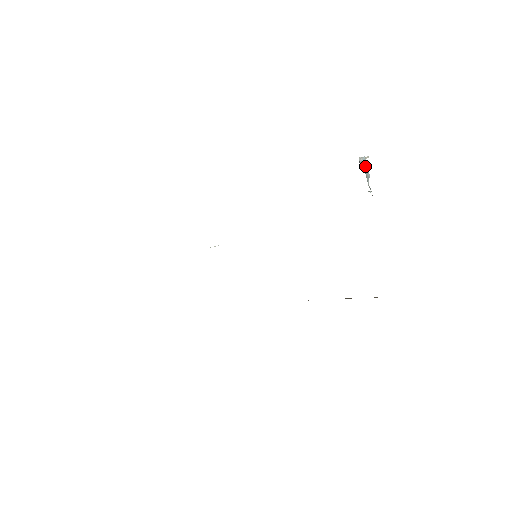
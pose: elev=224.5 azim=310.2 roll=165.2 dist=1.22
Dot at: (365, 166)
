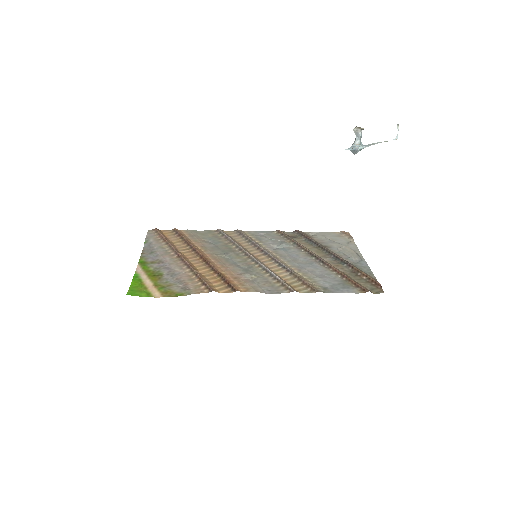
Dot at: (354, 152)
